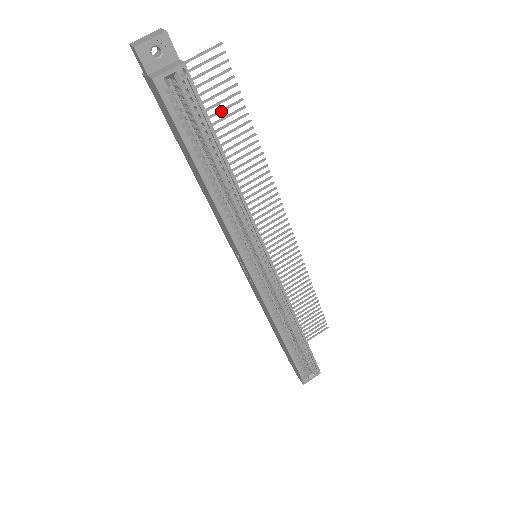
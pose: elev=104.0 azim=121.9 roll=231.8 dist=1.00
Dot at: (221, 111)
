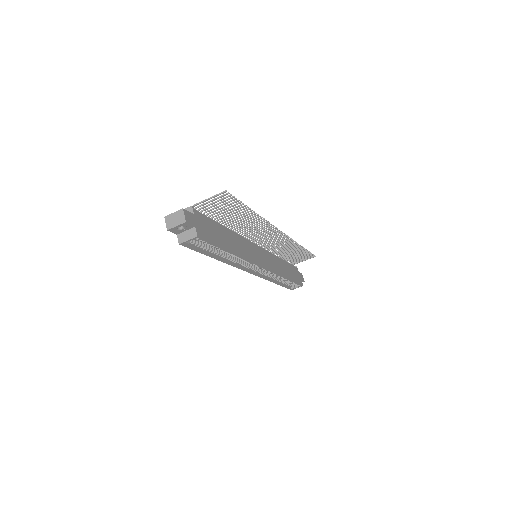
Dot at: occluded
